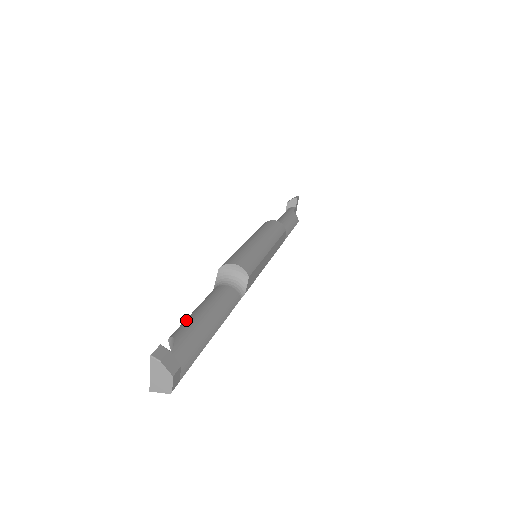
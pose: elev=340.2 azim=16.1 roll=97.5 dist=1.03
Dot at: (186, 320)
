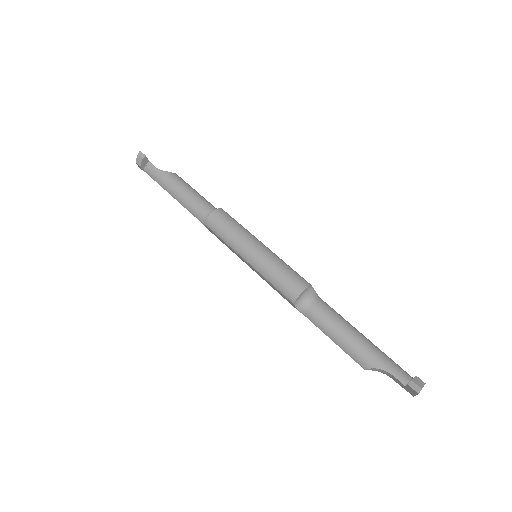
Dot at: (352, 352)
